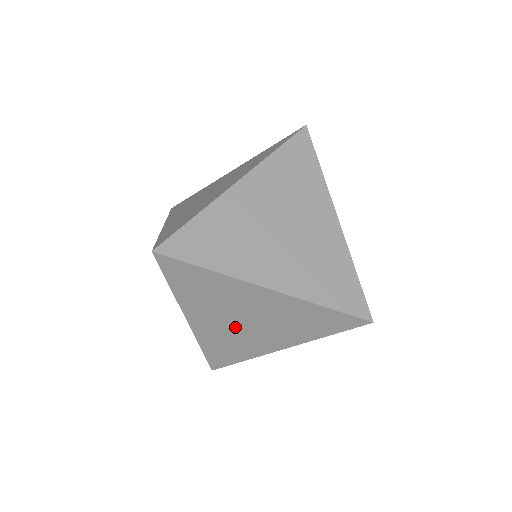
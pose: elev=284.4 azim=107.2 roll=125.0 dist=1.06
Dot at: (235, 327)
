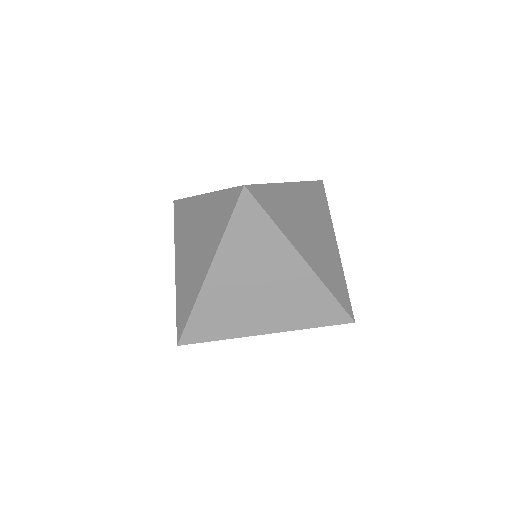
Dot at: (245, 294)
